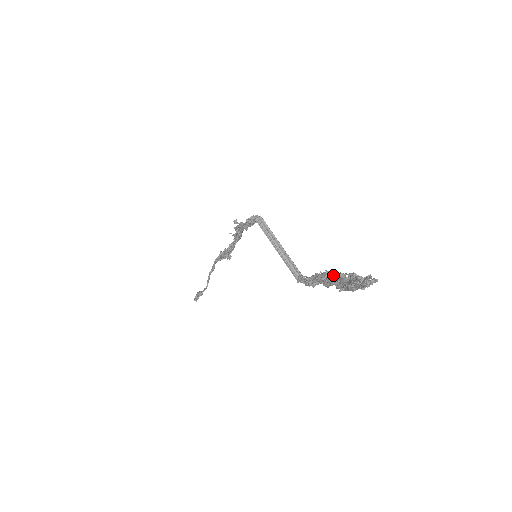
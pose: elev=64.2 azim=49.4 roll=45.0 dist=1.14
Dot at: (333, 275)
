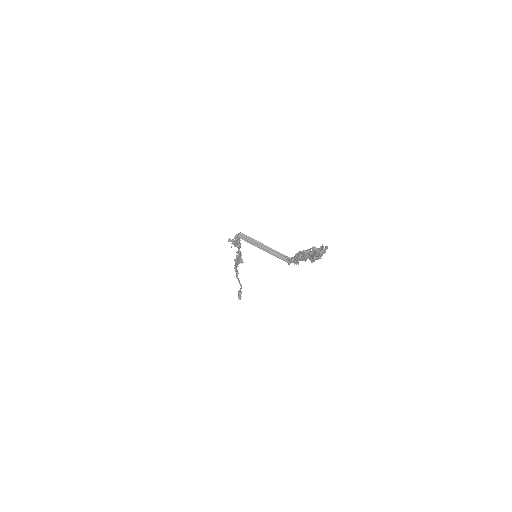
Dot at: (303, 254)
